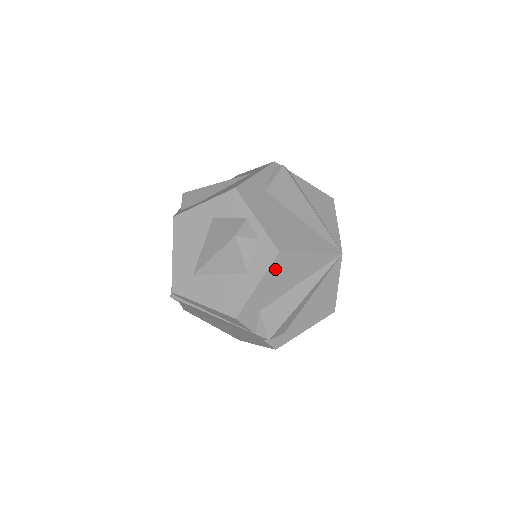
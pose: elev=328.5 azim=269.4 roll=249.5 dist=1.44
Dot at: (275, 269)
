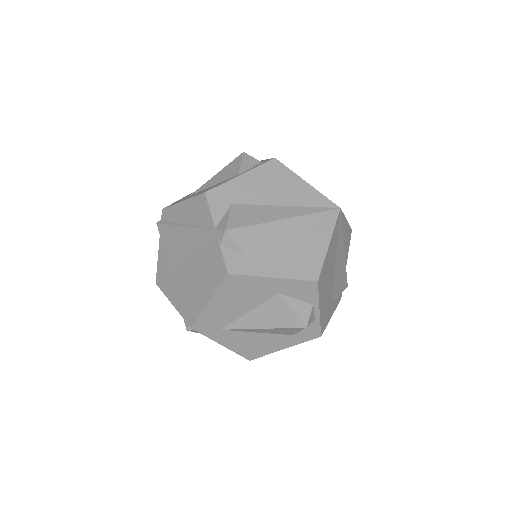
Dot at: (265, 171)
